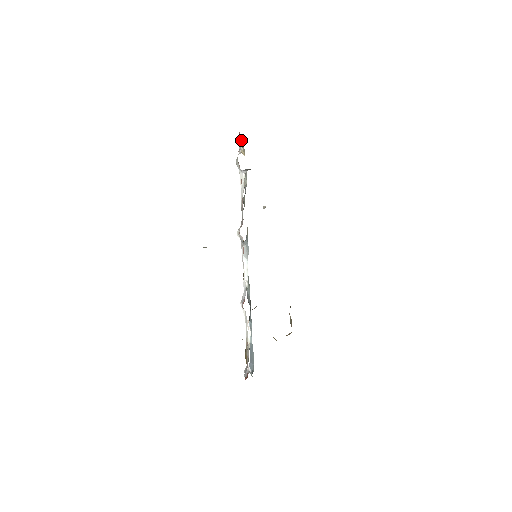
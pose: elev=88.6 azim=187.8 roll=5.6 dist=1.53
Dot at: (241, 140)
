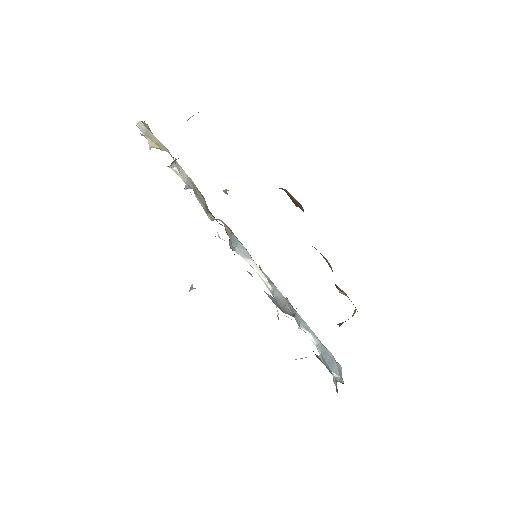
Dot at: occluded
